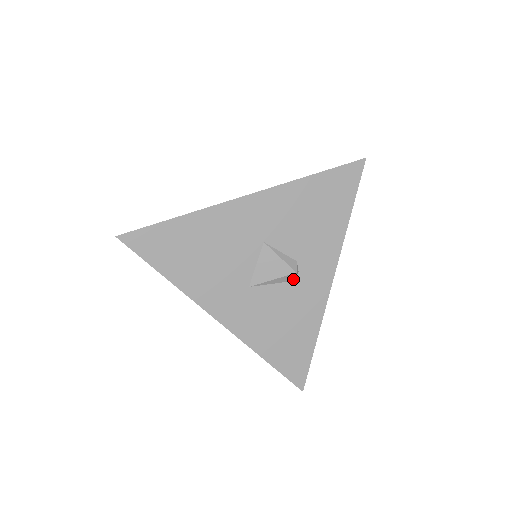
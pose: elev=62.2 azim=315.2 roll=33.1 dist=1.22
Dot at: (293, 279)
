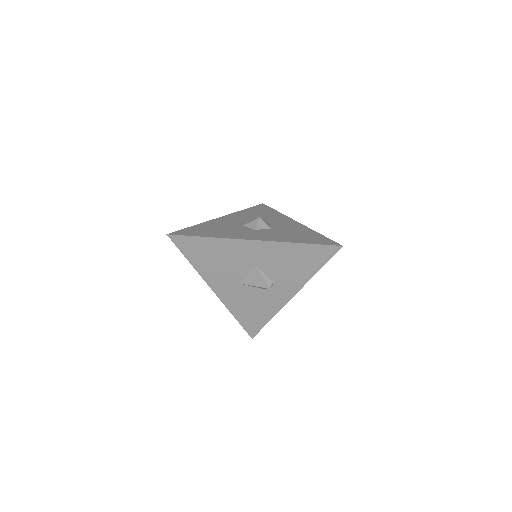
Dot at: (267, 289)
